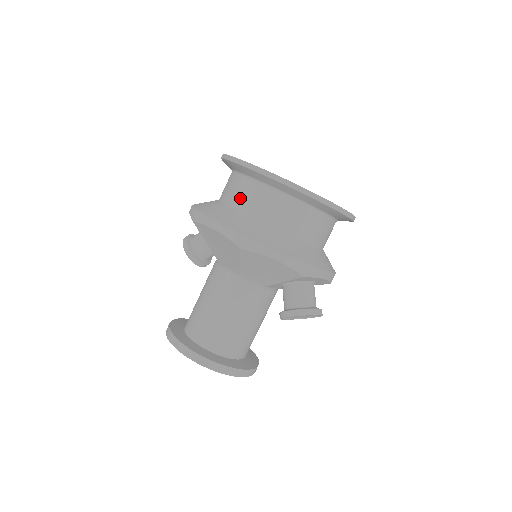
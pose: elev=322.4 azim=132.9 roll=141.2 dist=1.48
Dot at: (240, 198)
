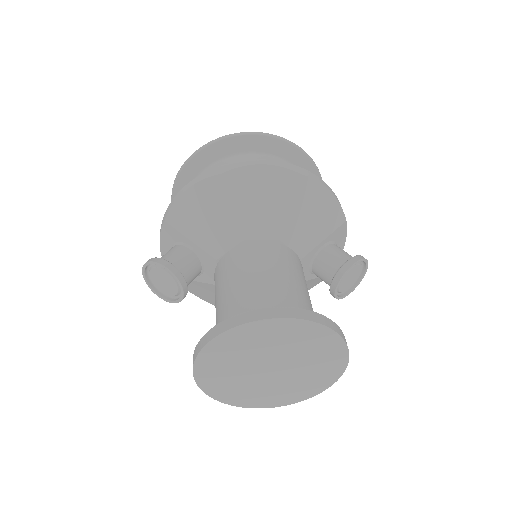
Dot at: occluded
